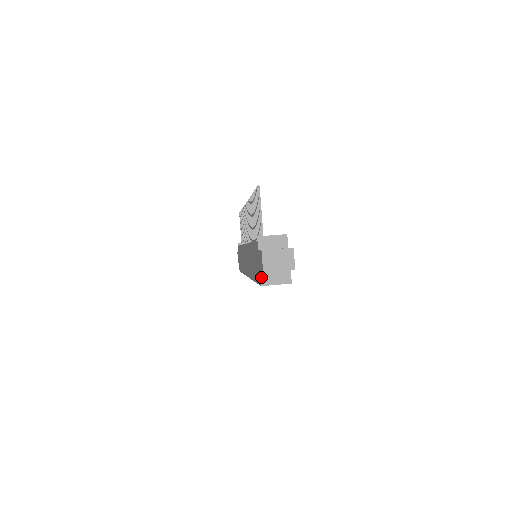
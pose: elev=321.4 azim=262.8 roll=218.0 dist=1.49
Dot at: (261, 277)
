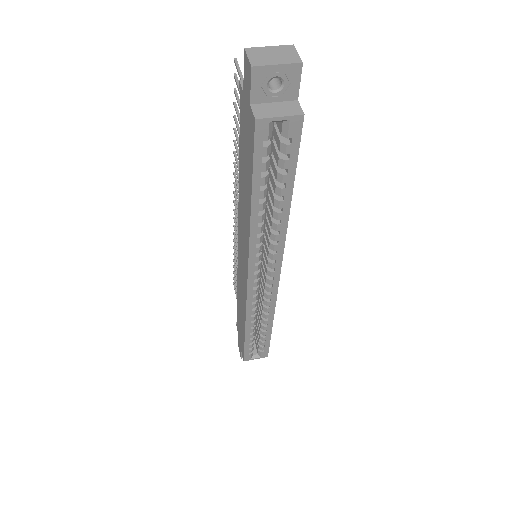
Dot at: (252, 110)
